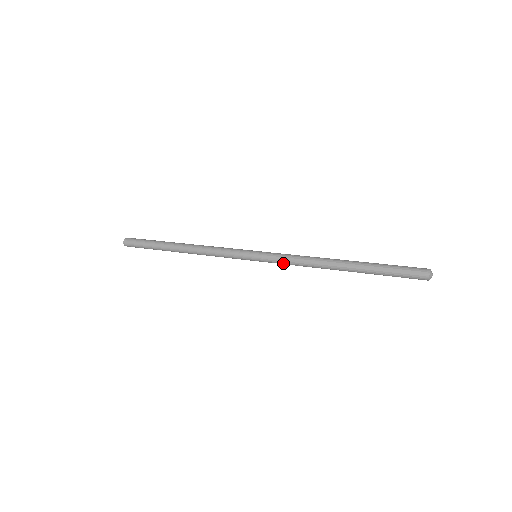
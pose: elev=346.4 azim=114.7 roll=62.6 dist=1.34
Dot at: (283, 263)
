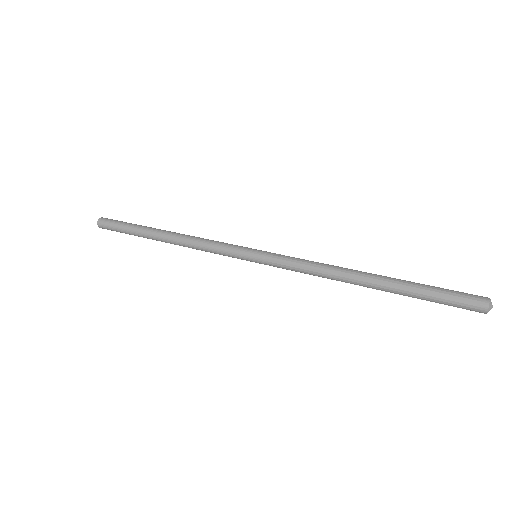
Dot at: (290, 269)
